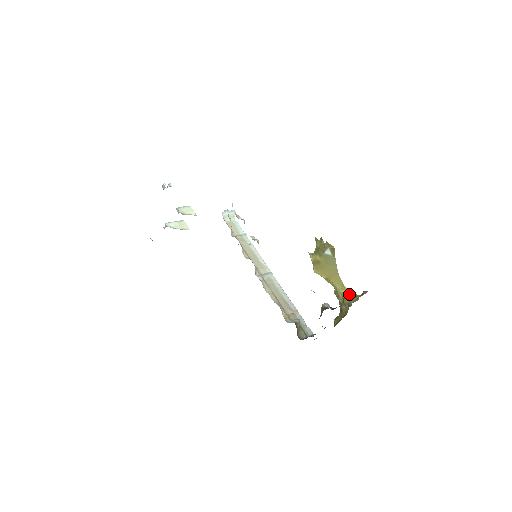
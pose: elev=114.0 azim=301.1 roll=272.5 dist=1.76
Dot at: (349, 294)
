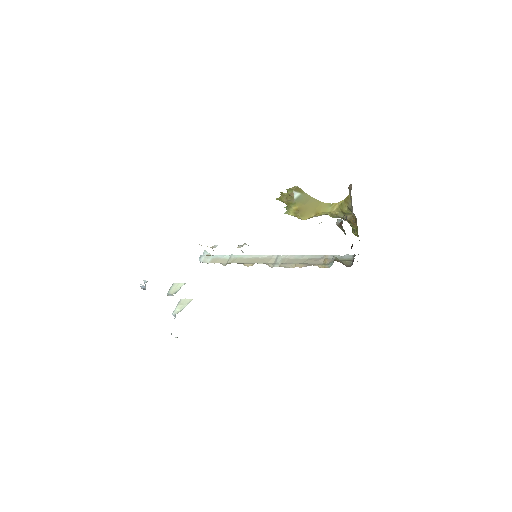
Dot at: (341, 204)
